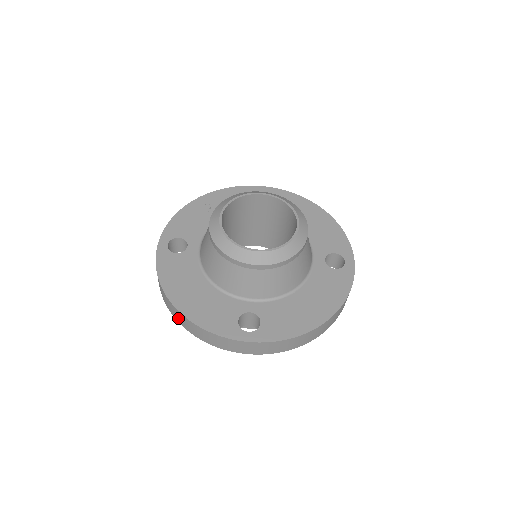
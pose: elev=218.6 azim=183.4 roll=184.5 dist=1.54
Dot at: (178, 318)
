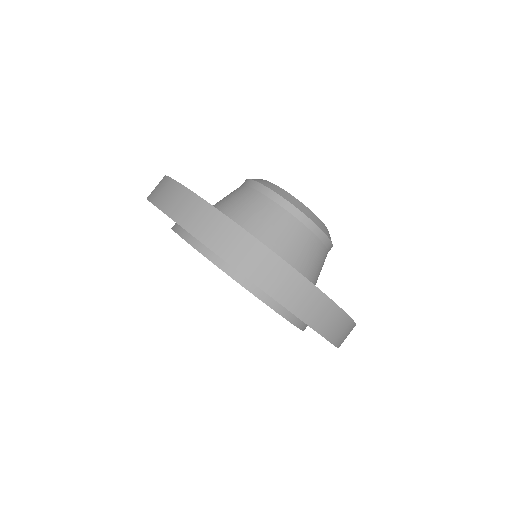
Dot at: (261, 272)
